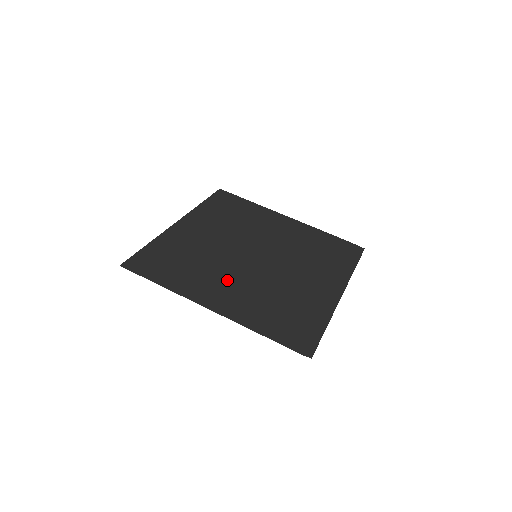
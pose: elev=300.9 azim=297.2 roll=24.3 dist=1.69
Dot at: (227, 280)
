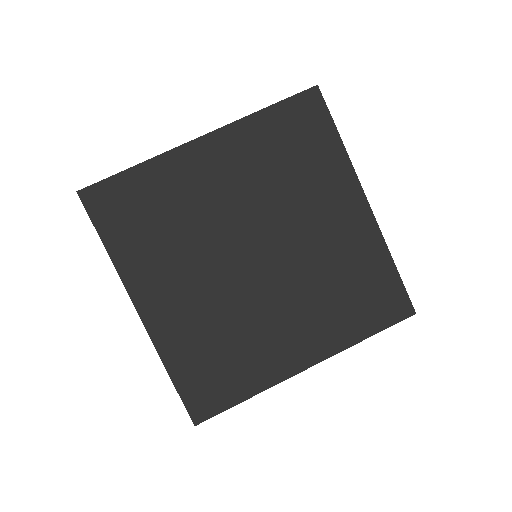
Dot at: (278, 323)
